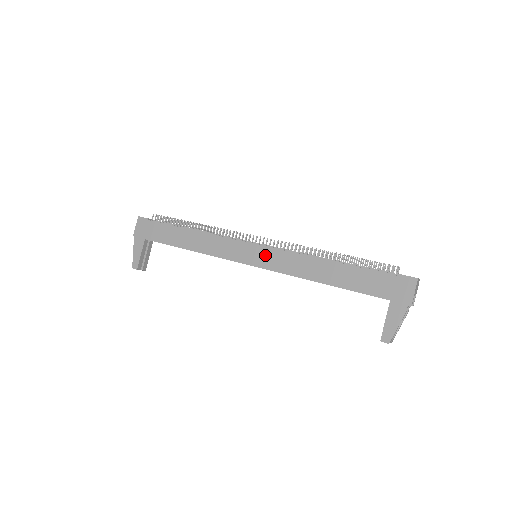
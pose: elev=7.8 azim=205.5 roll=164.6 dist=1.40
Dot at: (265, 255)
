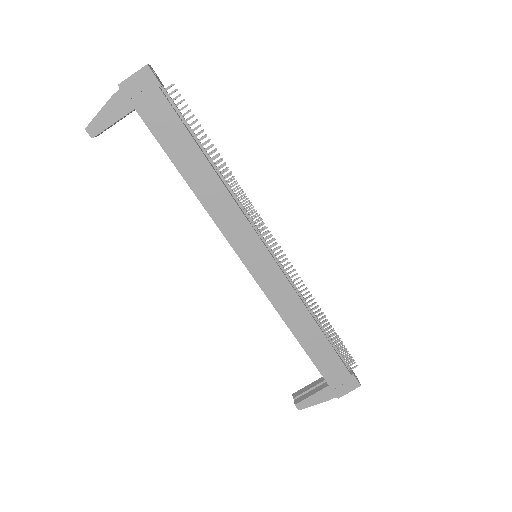
Dot at: (269, 270)
